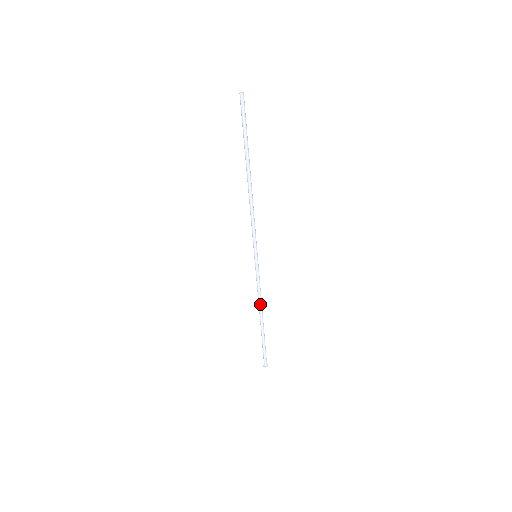
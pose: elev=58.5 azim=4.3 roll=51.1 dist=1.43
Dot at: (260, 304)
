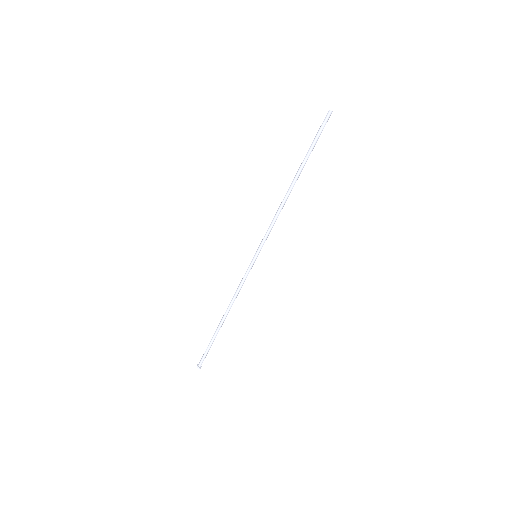
Dot at: occluded
